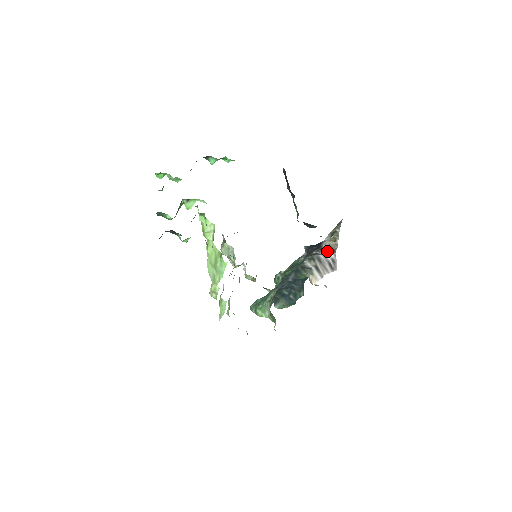
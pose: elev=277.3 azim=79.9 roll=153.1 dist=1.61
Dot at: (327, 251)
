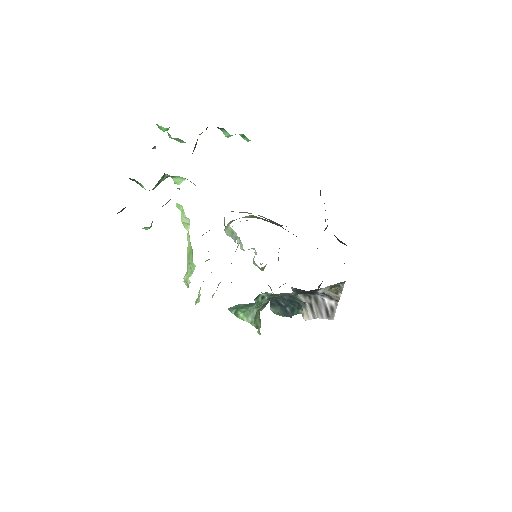
Dot at: (327, 296)
